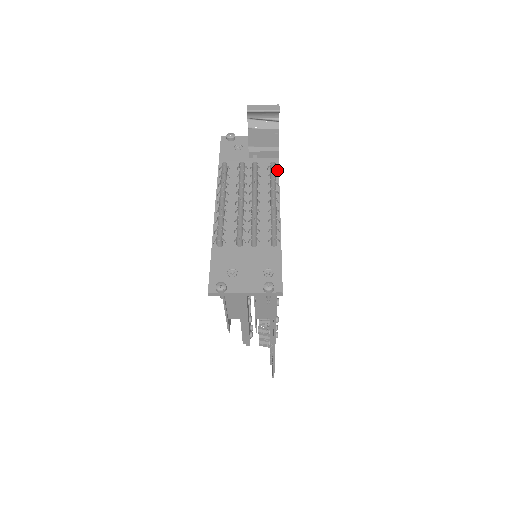
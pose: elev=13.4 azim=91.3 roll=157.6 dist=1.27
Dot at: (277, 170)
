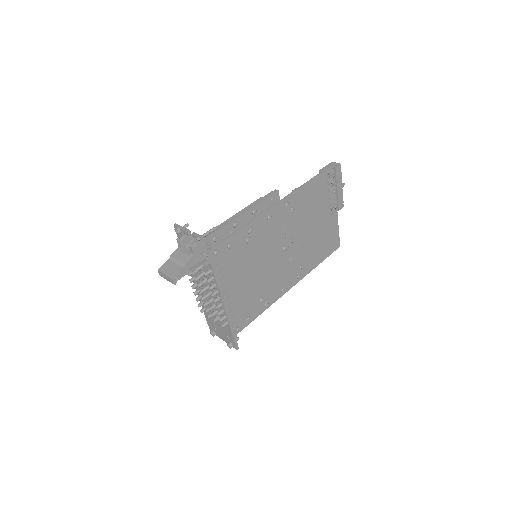
Dot at: (214, 271)
